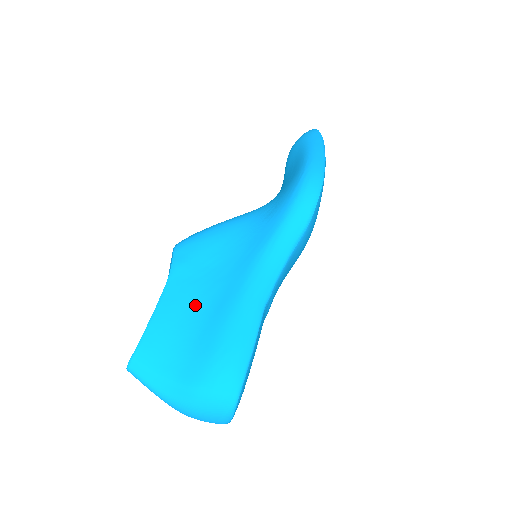
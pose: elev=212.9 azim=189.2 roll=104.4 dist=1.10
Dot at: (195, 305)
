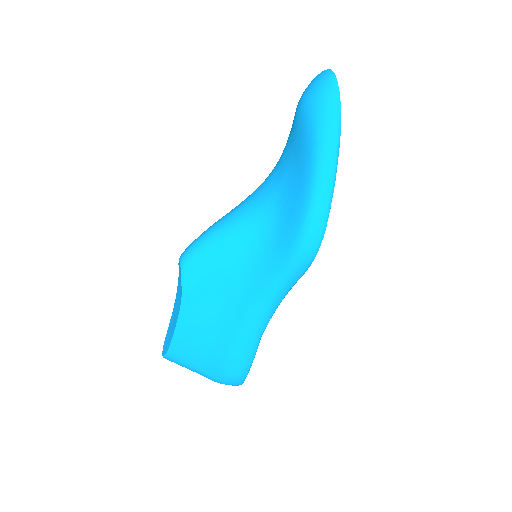
Dot at: (206, 328)
